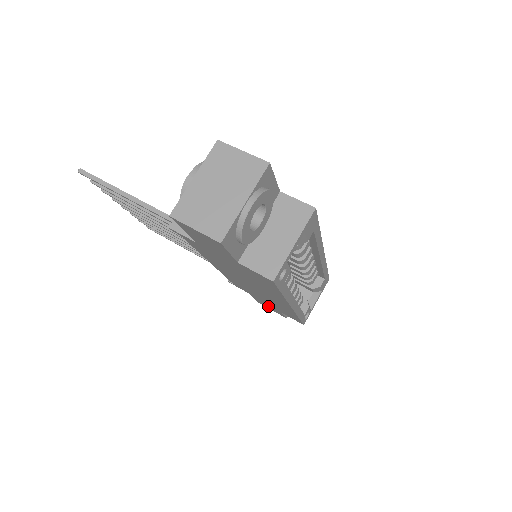
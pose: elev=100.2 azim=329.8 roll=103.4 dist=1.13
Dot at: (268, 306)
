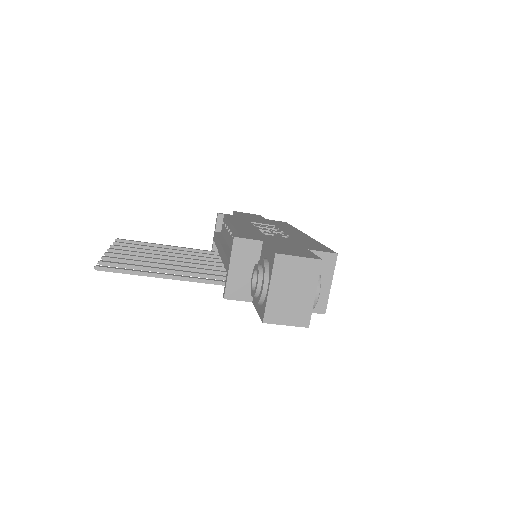
Dot at: occluded
